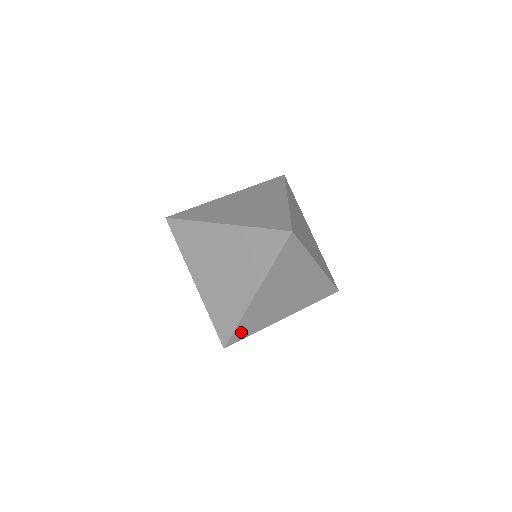
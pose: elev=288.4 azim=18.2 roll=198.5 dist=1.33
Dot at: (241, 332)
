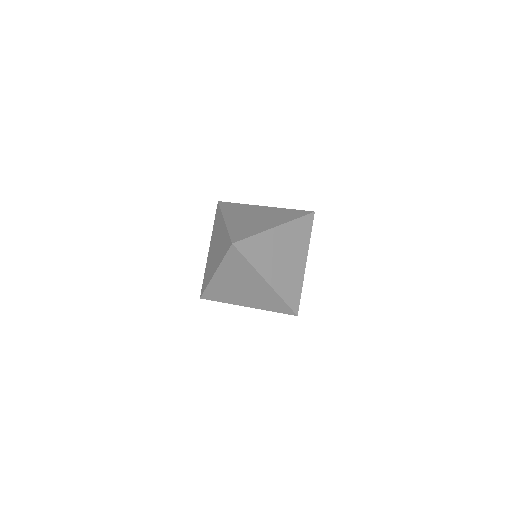
Dot at: occluded
